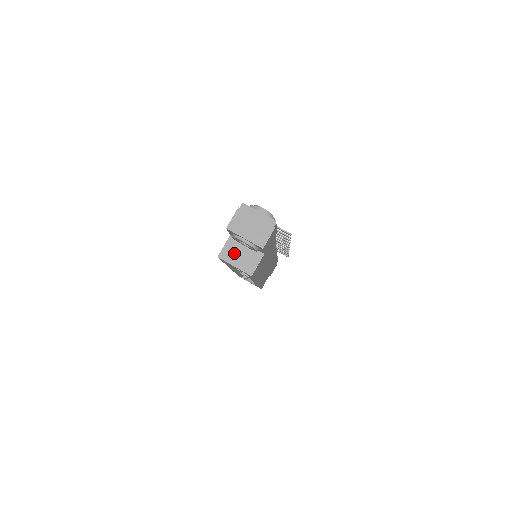
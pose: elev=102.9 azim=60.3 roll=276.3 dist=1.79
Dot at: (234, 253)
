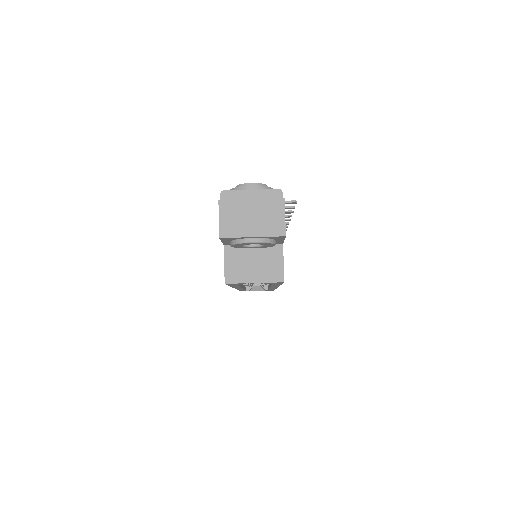
Dot at: (243, 266)
